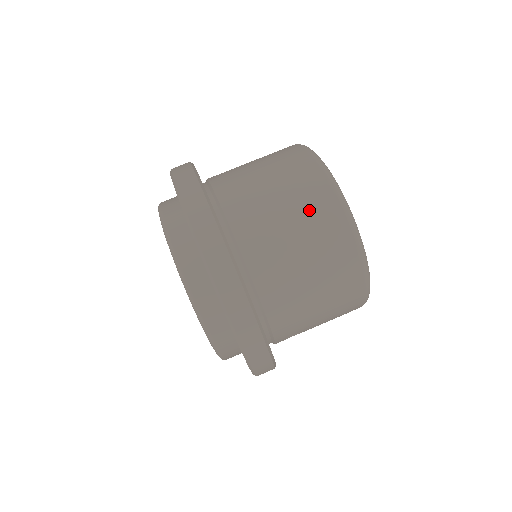
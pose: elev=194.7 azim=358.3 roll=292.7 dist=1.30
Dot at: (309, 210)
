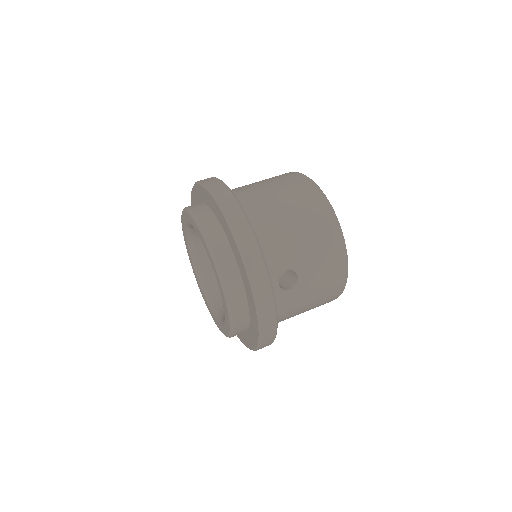
Dot at: (280, 179)
